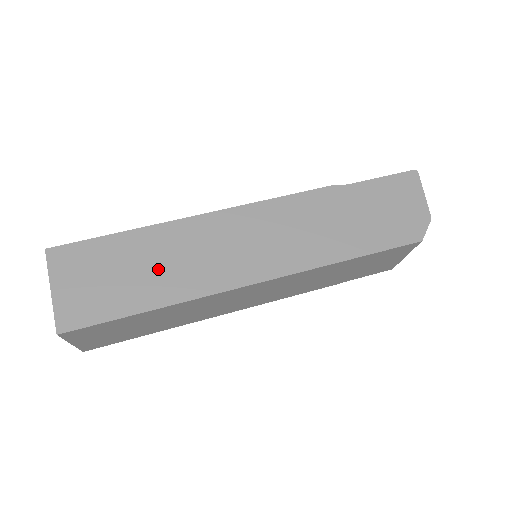
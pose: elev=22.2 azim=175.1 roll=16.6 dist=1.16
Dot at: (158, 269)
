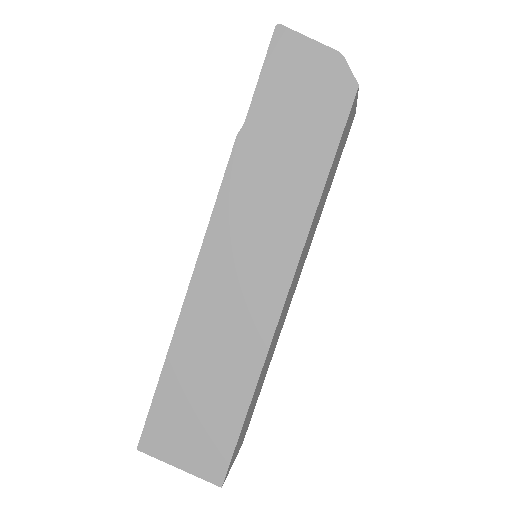
Dot at: (216, 371)
